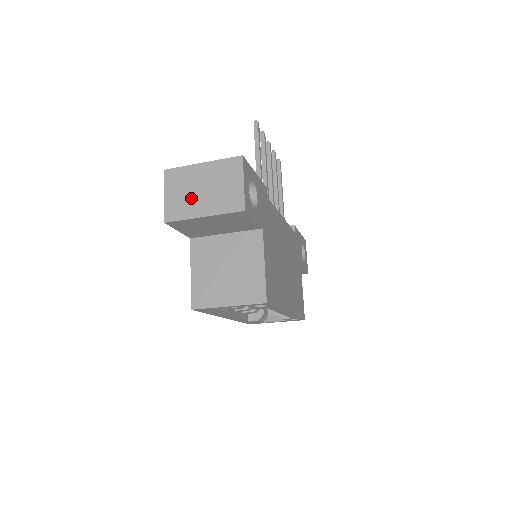
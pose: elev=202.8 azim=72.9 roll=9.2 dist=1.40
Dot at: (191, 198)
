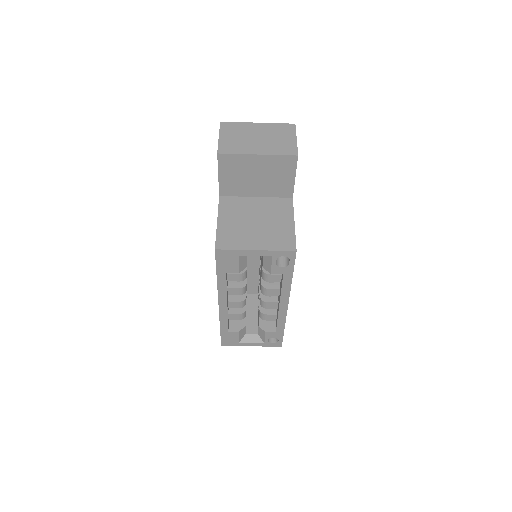
Dot at: (246, 141)
